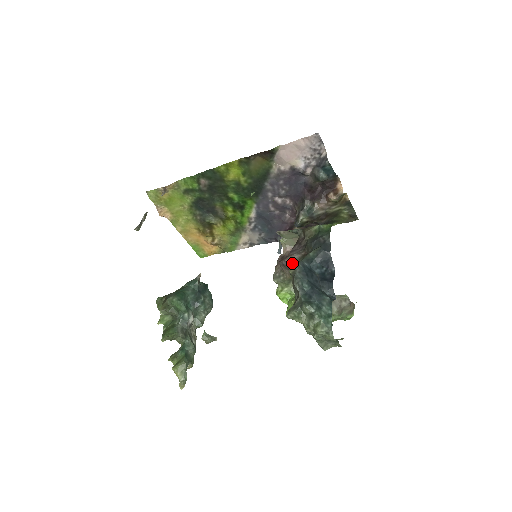
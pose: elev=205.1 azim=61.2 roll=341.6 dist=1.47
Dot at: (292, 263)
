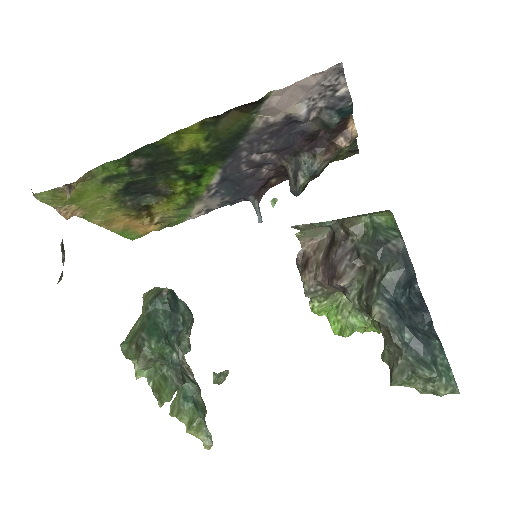
Dot at: (350, 286)
